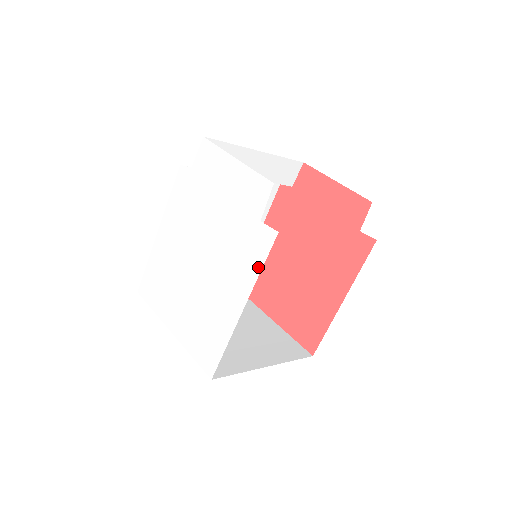
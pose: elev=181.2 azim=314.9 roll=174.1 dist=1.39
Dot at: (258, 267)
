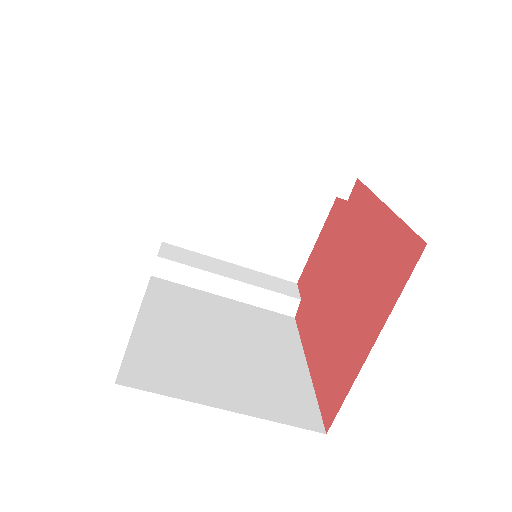
Dot at: occluded
